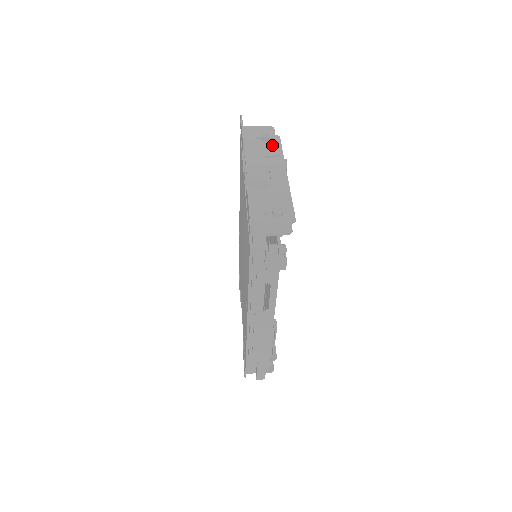
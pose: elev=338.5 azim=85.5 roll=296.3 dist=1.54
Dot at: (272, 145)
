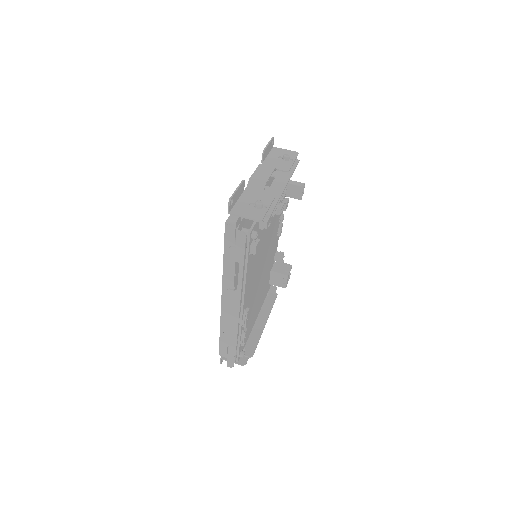
Dot at: (288, 164)
